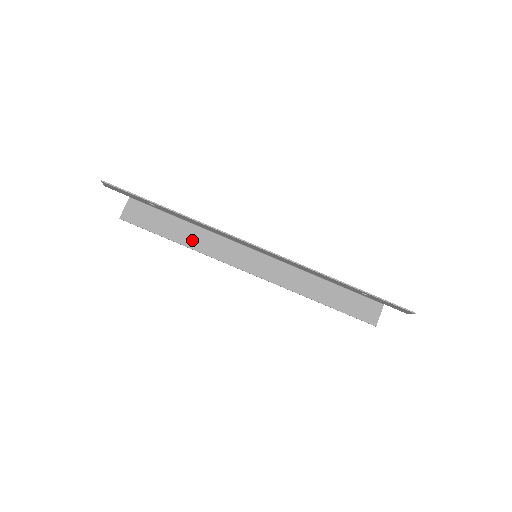
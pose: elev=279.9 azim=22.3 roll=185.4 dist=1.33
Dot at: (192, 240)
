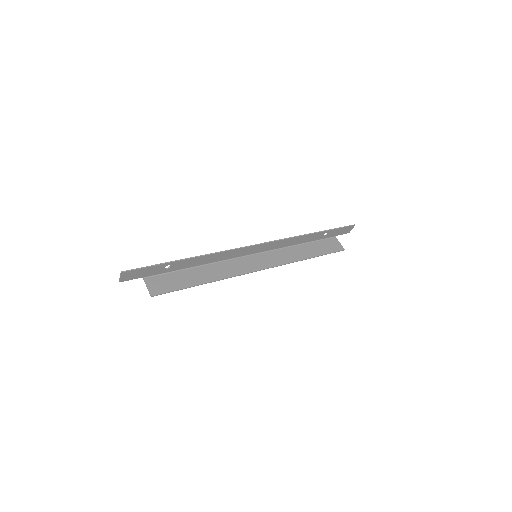
Dot at: (211, 275)
